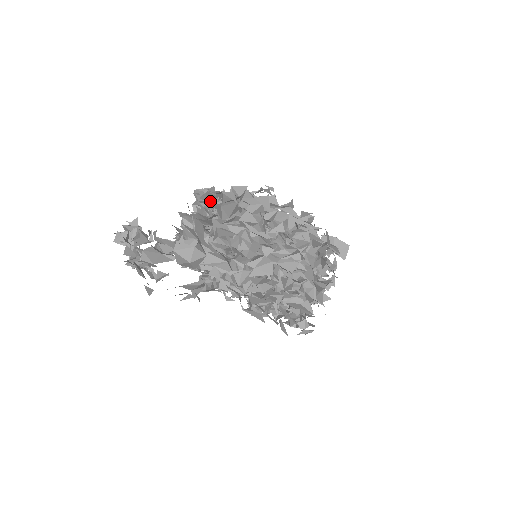
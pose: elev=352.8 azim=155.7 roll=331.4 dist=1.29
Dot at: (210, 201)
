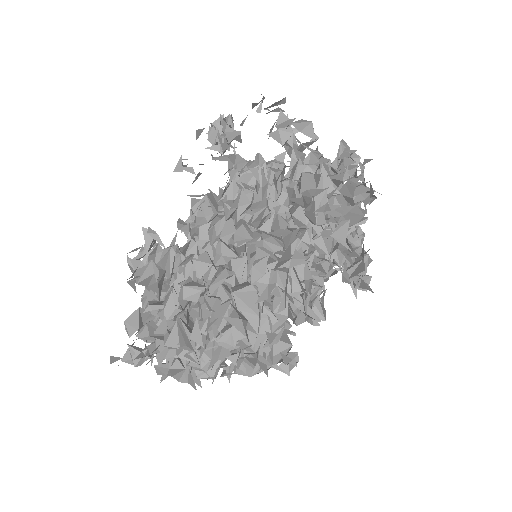
Dot at: occluded
